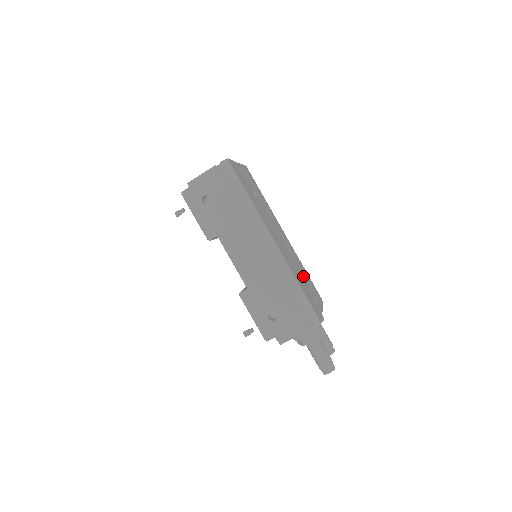
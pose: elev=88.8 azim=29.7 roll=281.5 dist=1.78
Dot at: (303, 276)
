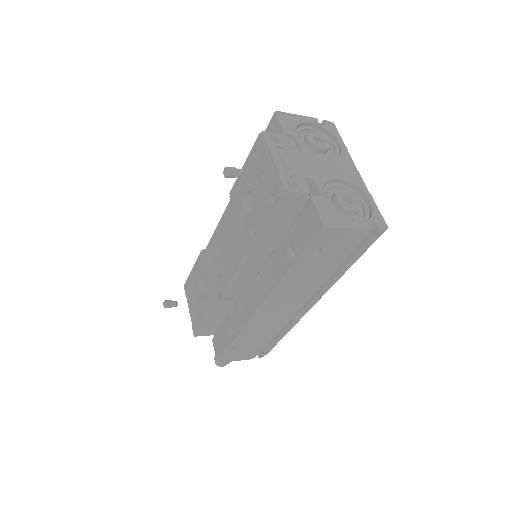
Dot at: occluded
